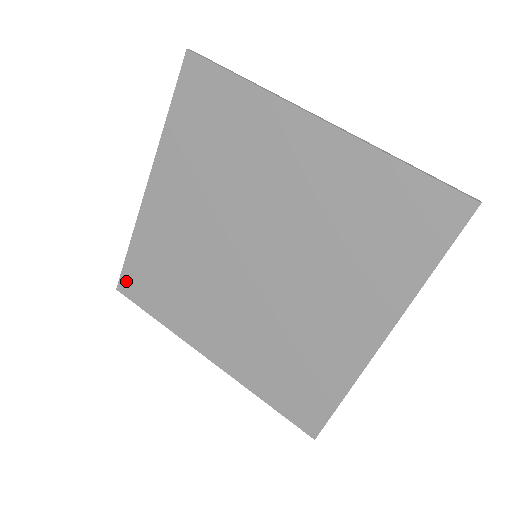
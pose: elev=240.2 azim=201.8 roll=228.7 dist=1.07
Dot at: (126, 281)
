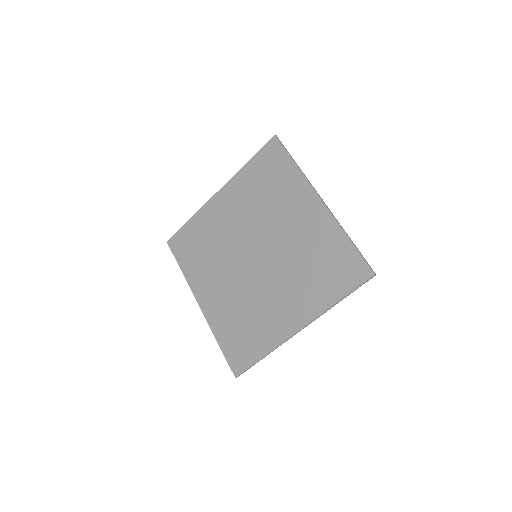
Dot at: (234, 364)
